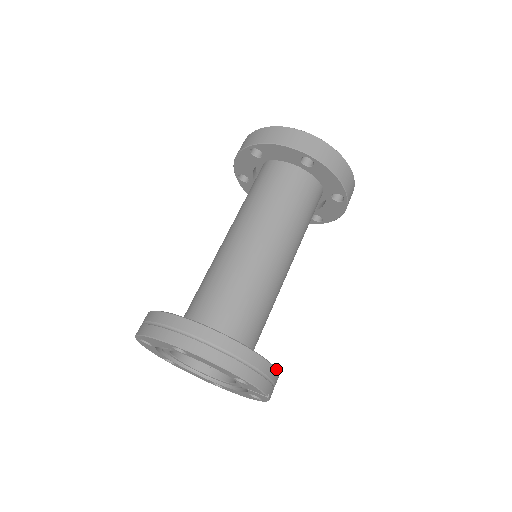
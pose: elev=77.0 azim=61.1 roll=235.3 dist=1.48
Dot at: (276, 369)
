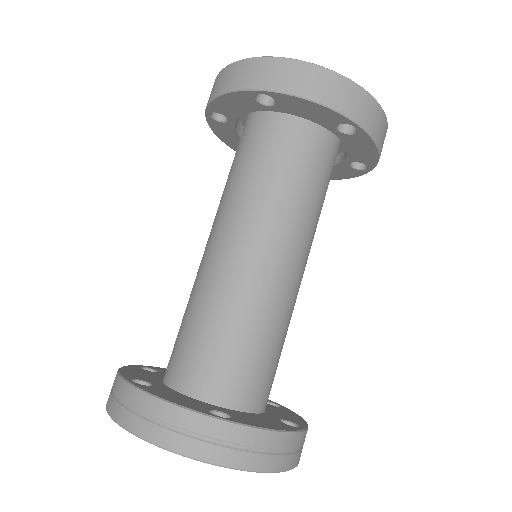
Dot at: (306, 423)
